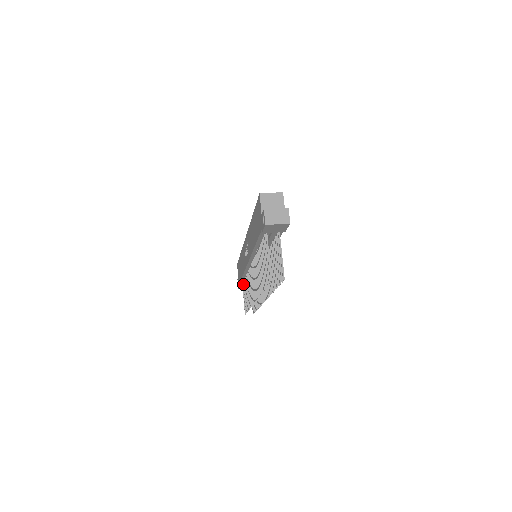
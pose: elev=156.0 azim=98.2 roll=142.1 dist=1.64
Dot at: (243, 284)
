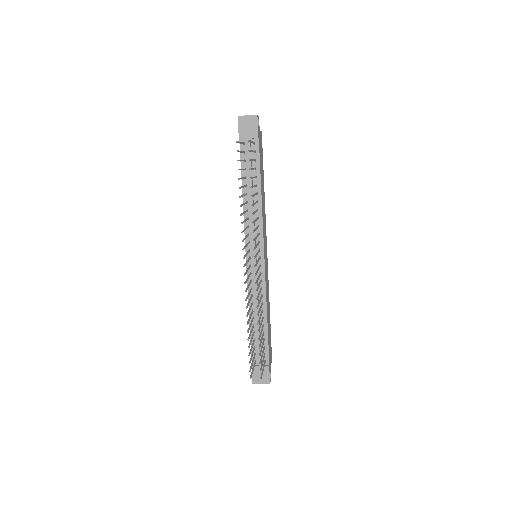
Dot at: (254, 354)
